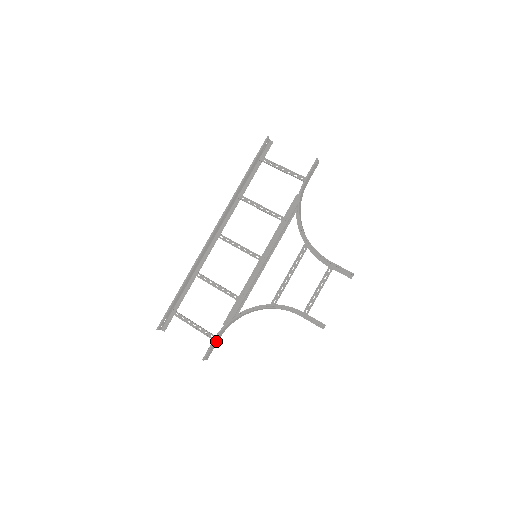
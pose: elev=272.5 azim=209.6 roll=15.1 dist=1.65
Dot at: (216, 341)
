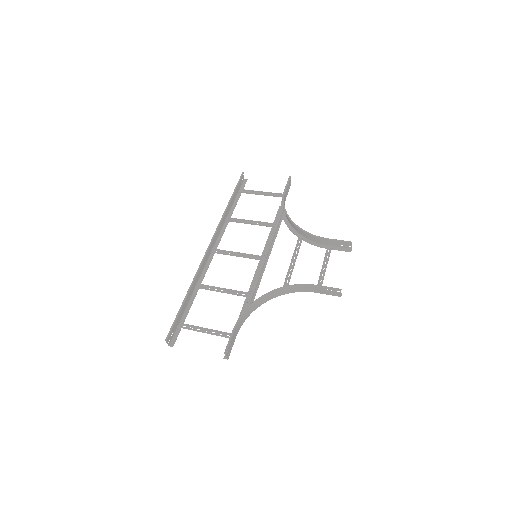
Dot at: (234, 336)
